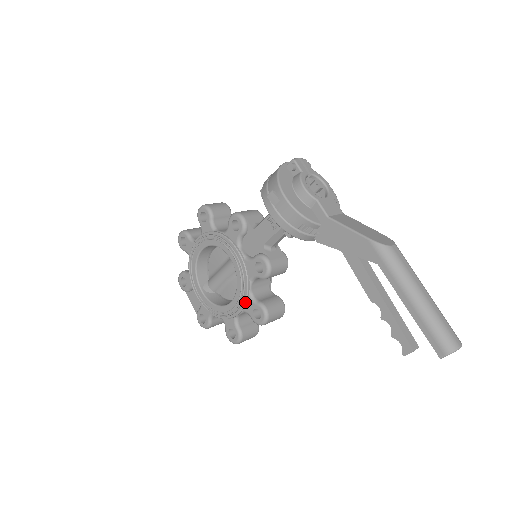
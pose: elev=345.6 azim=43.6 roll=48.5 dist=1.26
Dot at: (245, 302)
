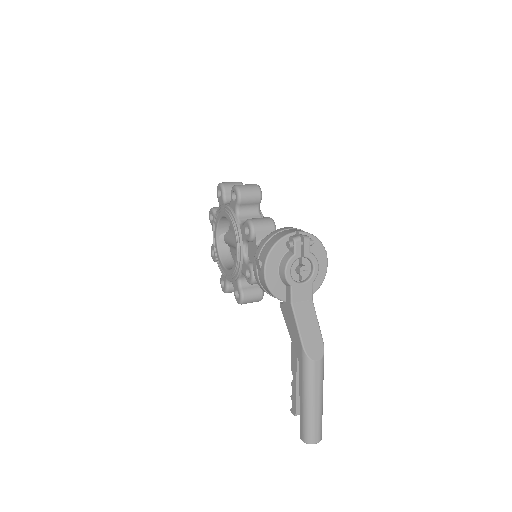
Dot at: (233, 281)
